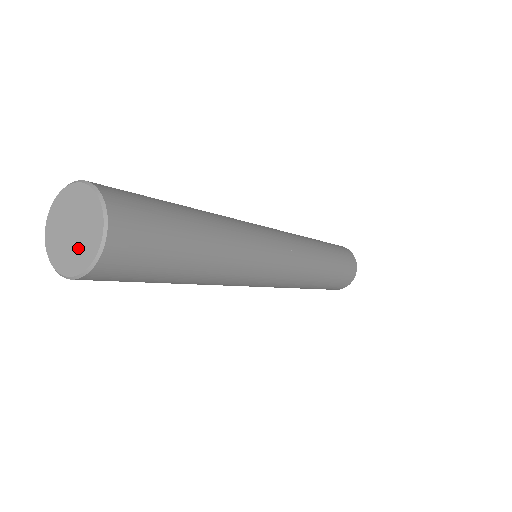
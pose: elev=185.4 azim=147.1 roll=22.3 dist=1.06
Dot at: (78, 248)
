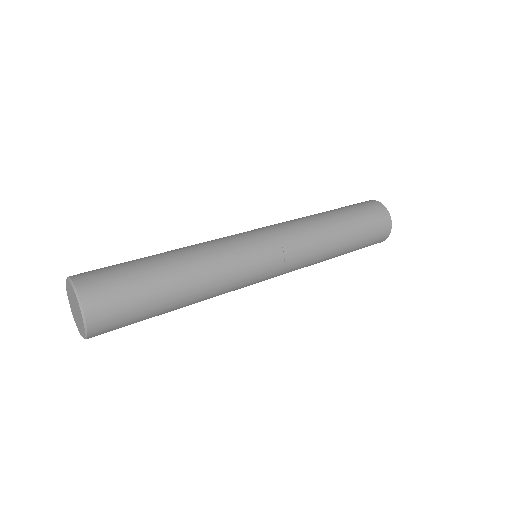
Dot at: (79, 321)
